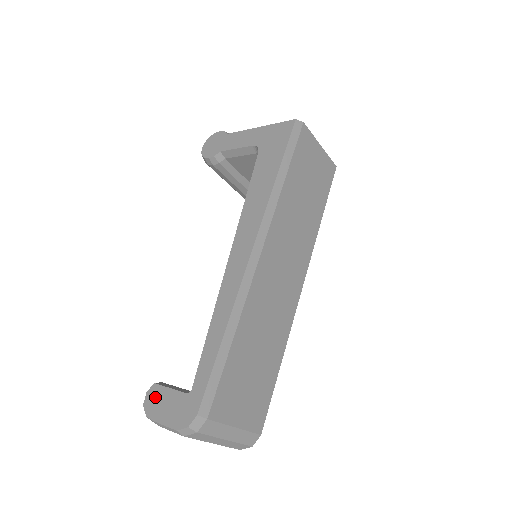
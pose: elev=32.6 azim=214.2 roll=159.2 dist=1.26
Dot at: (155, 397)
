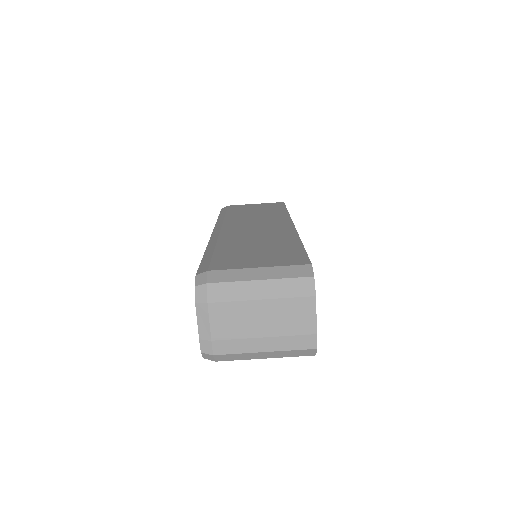
Dot at: occluded
